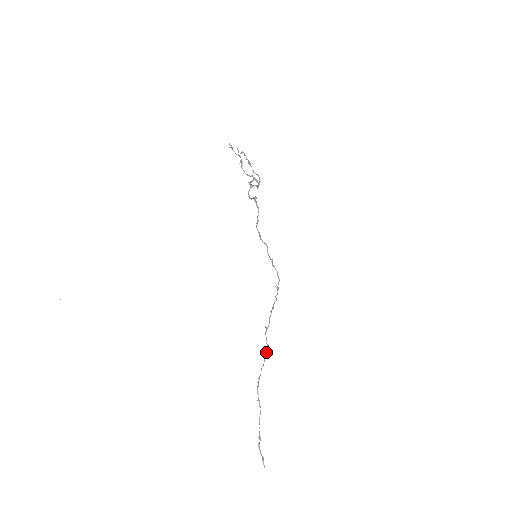
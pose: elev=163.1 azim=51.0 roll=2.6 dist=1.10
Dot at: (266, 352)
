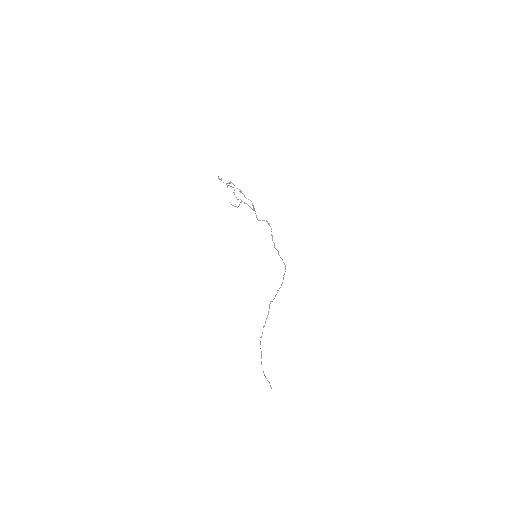
Dot at: (267, 316)
